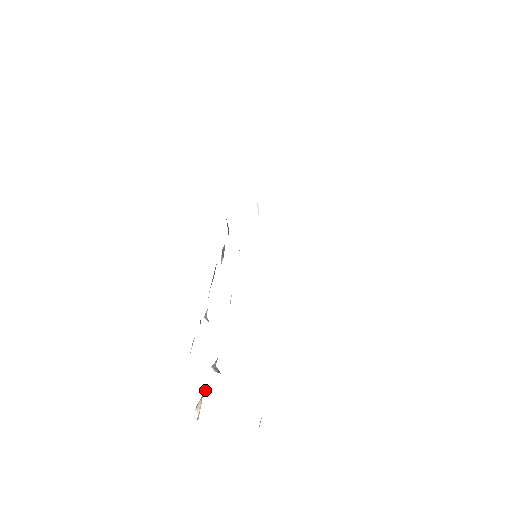
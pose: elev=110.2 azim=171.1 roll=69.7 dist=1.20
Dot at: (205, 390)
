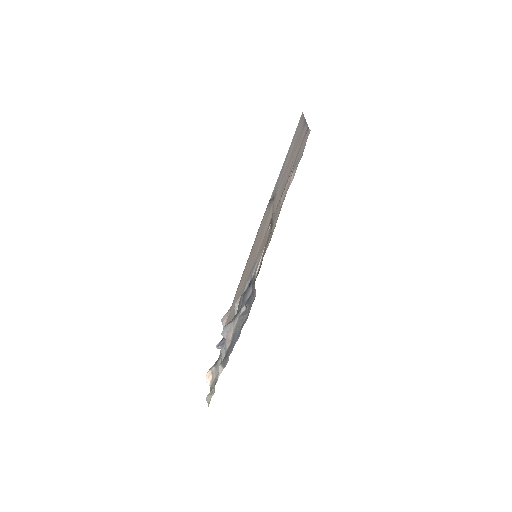
Dot at: (214, 367)
